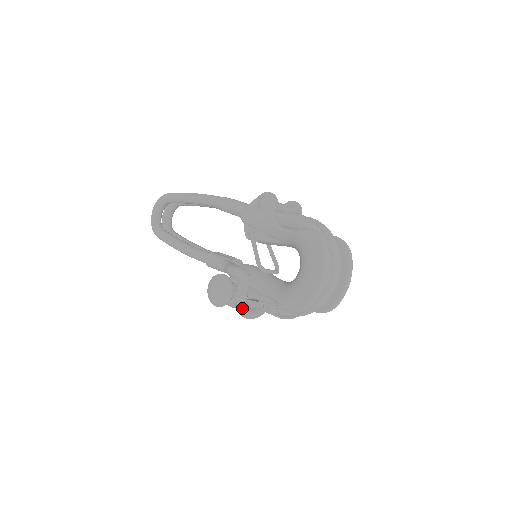
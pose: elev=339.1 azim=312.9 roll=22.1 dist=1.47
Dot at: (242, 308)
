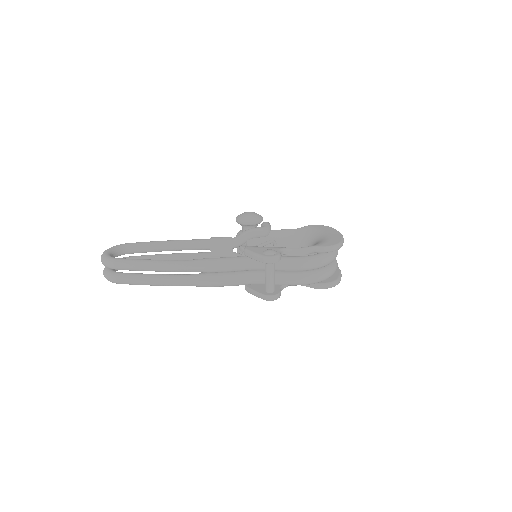
Dot at: occluded
